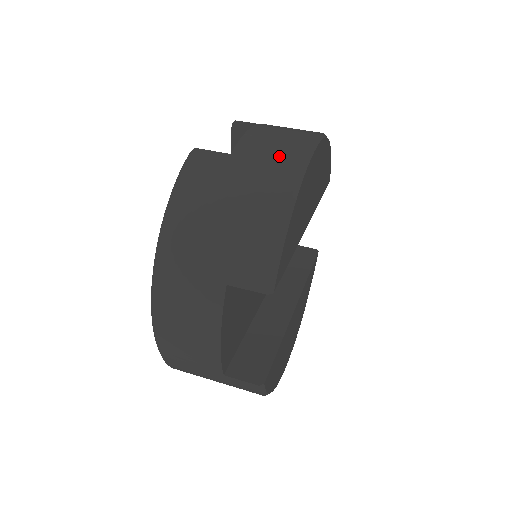
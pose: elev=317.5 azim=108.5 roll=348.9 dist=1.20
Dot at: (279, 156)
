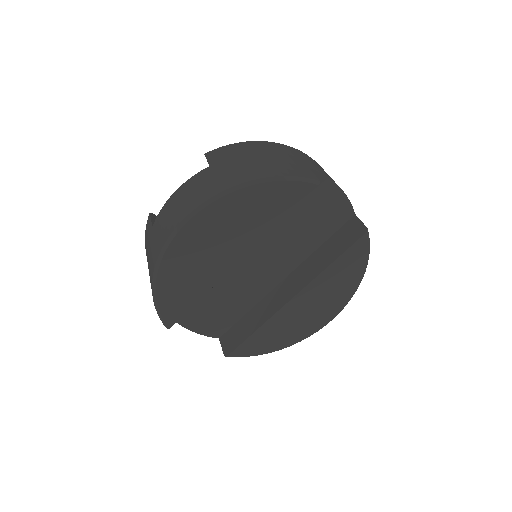
Dot at: (158, 240)
